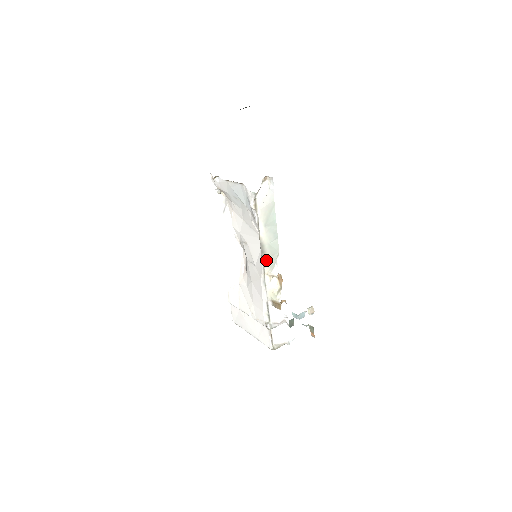
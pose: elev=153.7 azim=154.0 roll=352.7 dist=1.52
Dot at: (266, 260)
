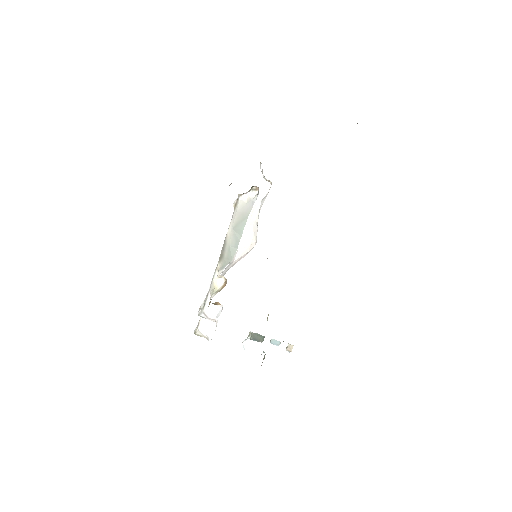
Dot at: (222, 258)
